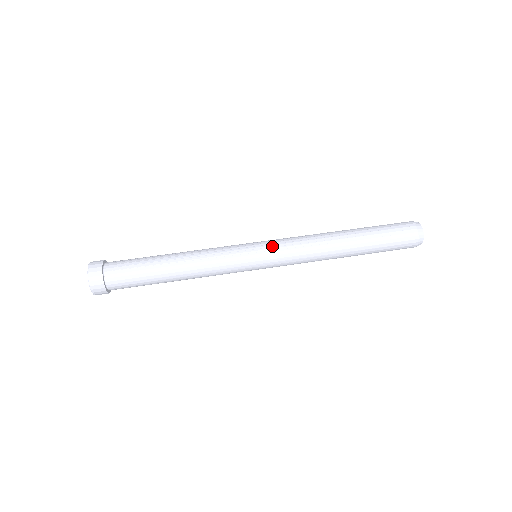
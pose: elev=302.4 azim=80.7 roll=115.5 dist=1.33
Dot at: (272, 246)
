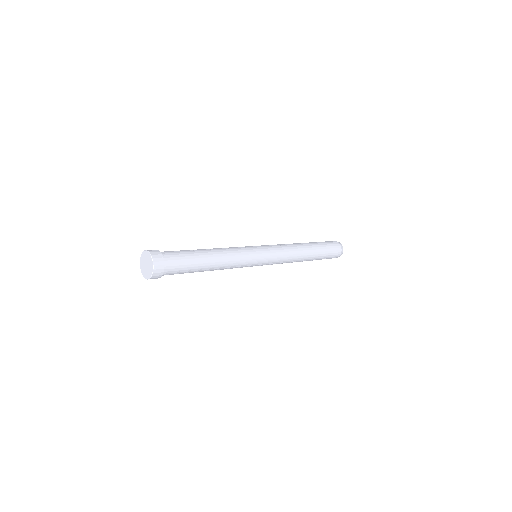
Dot at: (265, 245)
